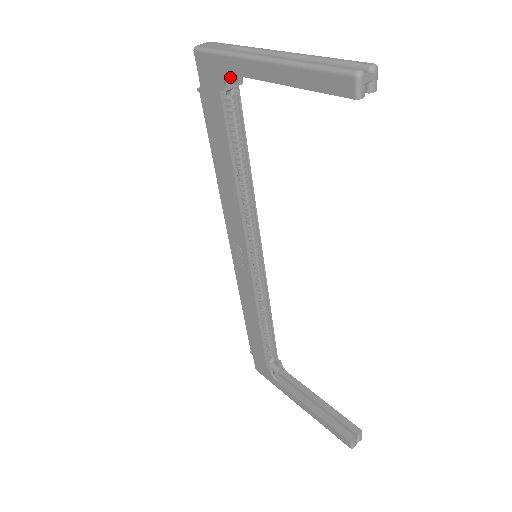
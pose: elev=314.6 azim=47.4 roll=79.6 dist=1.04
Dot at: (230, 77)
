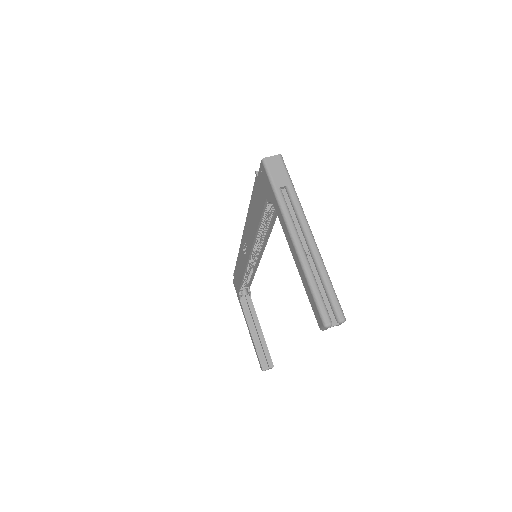
Dot at: occluded
